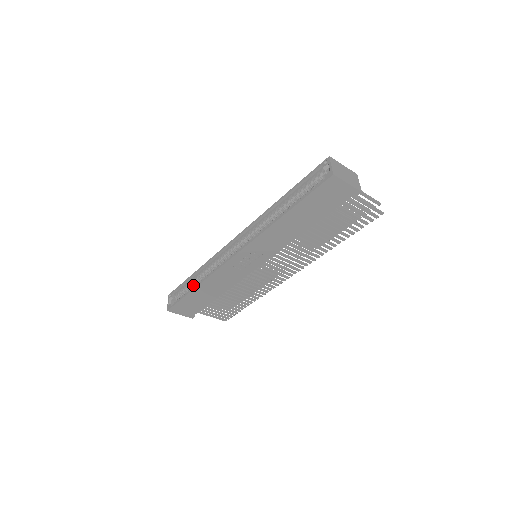
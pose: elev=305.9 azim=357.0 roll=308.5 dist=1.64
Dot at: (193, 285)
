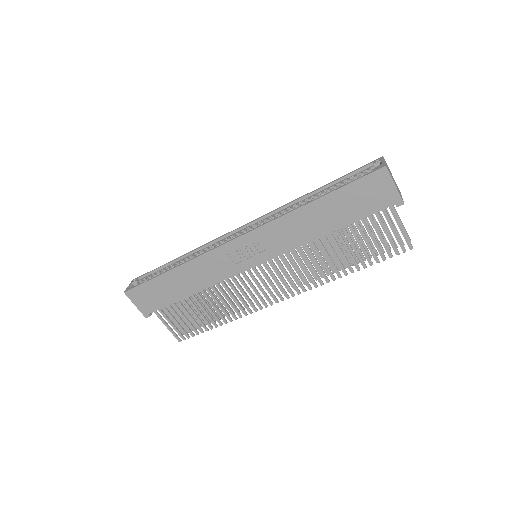
Dot at: occluded
